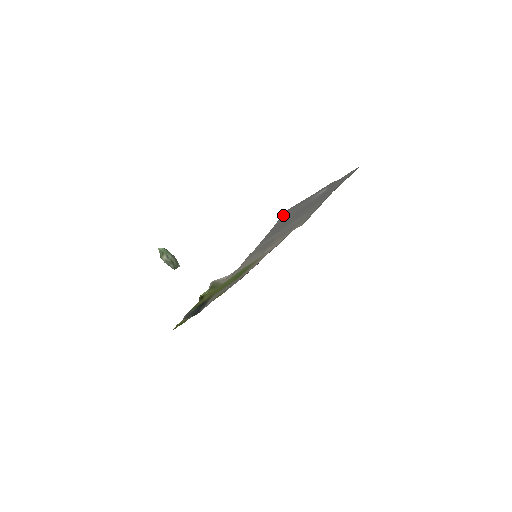
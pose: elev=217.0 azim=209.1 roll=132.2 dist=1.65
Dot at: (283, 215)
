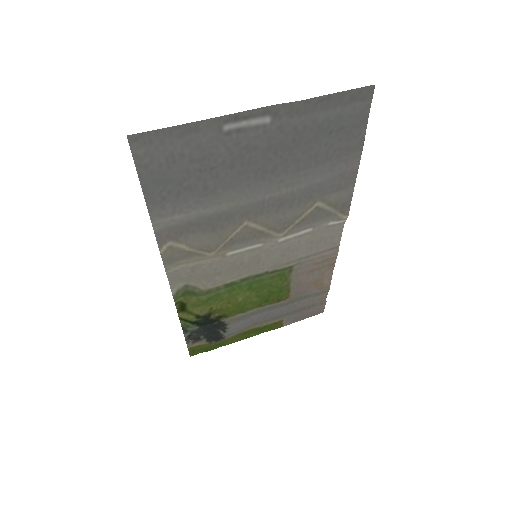
Dot at: (137, 148)
